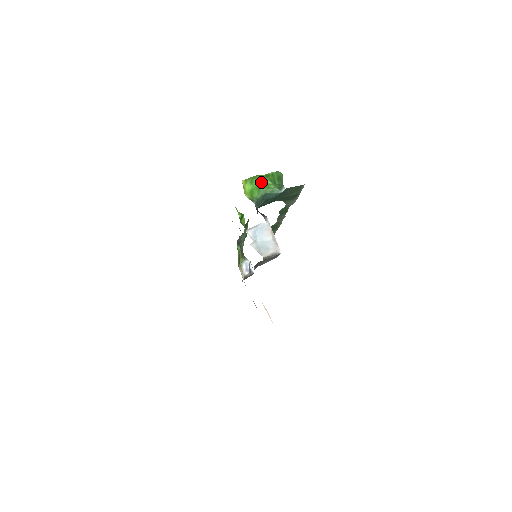
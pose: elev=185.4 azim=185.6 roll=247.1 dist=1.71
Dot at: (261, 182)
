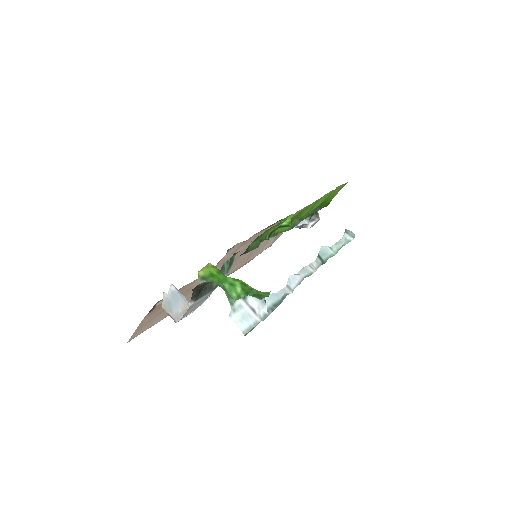
Dot at: (231, 281)
